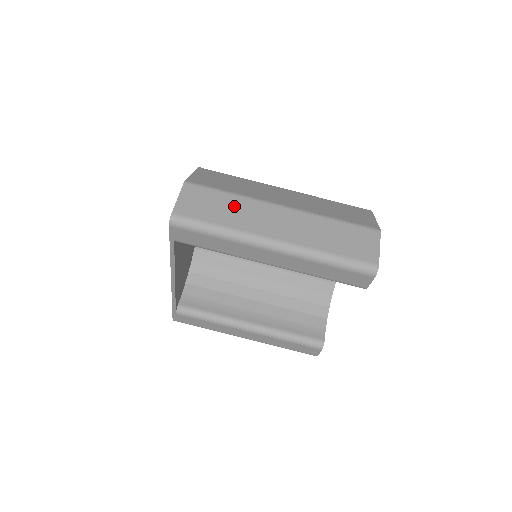
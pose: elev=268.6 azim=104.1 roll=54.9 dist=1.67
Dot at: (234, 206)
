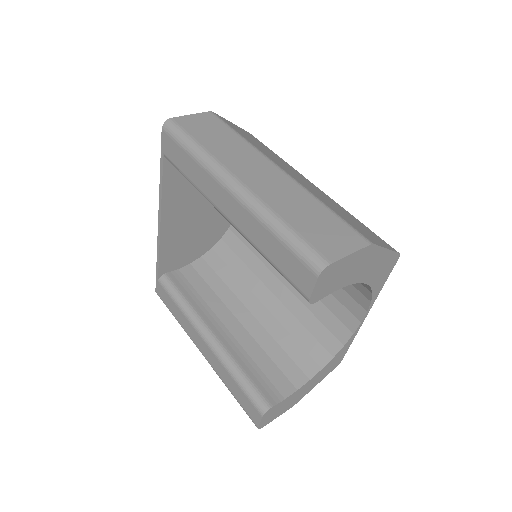
Dot at: (232, 143)
